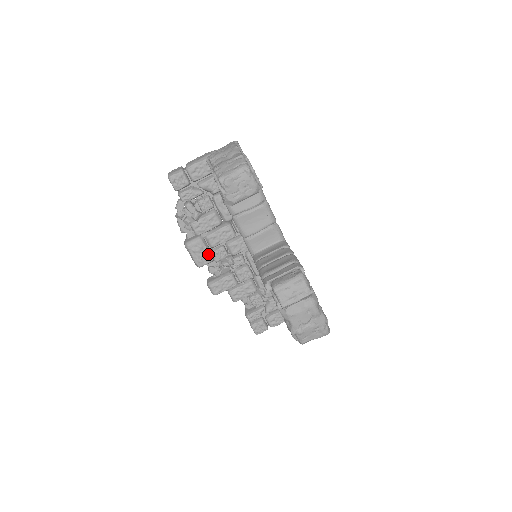
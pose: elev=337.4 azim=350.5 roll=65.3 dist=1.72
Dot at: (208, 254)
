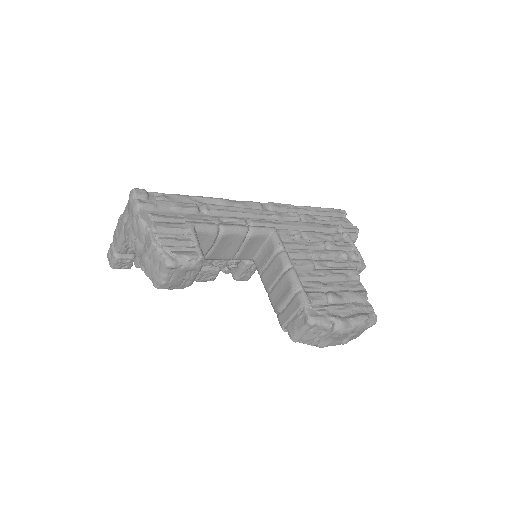
Dot at: (211, 271)
